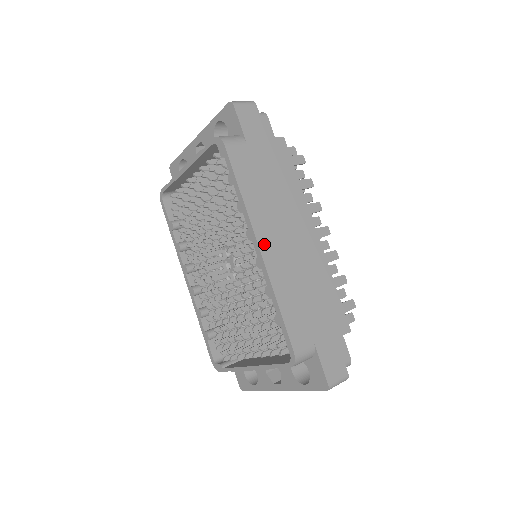
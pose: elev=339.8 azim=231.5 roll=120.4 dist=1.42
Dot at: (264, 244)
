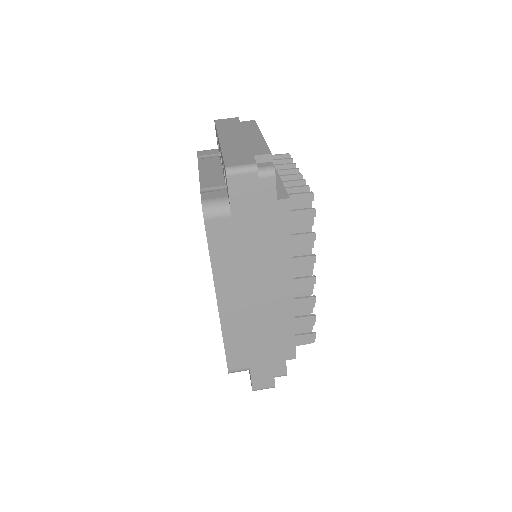
Dot at: (224, 302)
